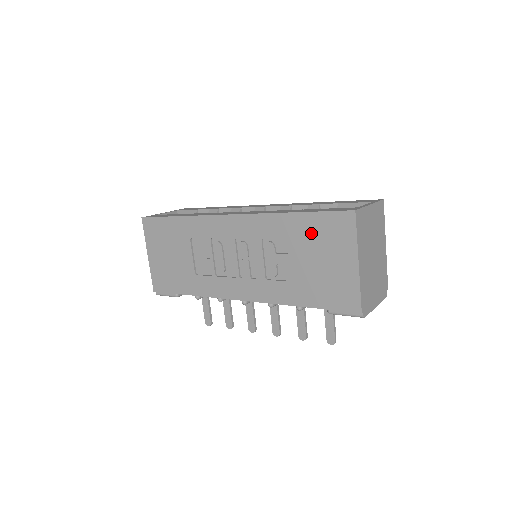
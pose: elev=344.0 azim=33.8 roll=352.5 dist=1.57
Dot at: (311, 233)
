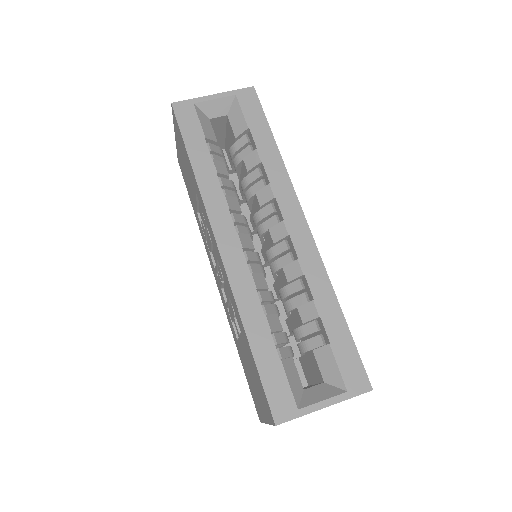
Dot at: (252, 365)
